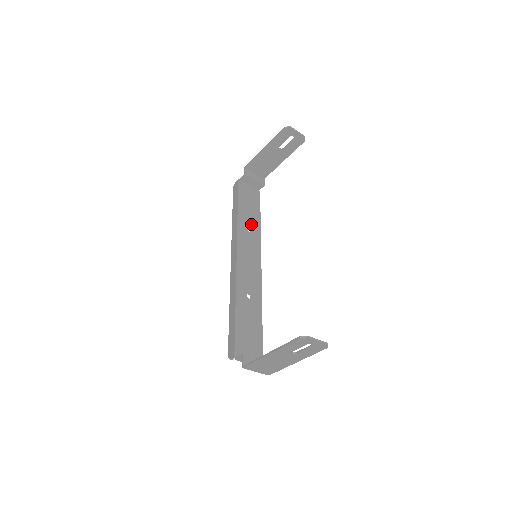
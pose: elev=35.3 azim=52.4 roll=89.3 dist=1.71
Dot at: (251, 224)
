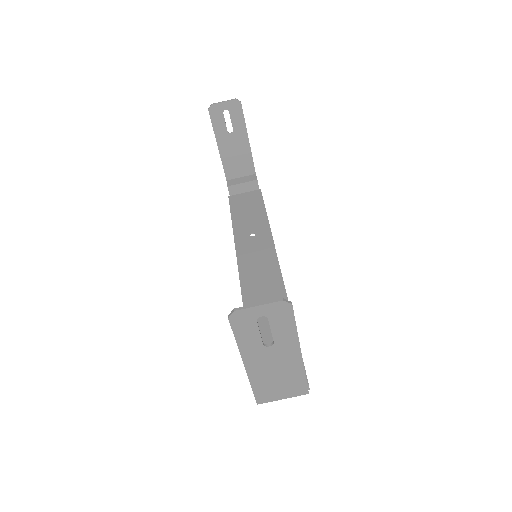
Dot at: (254, 228)
